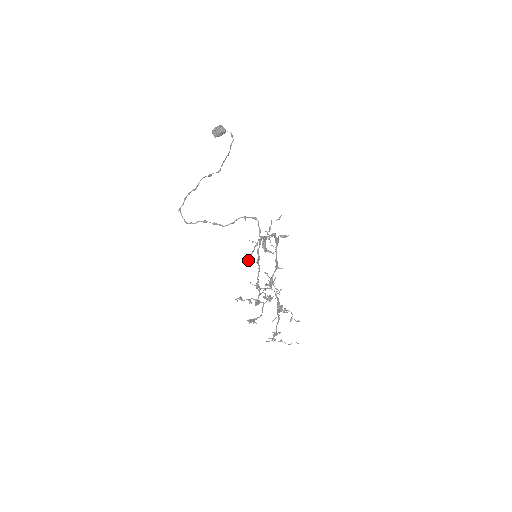
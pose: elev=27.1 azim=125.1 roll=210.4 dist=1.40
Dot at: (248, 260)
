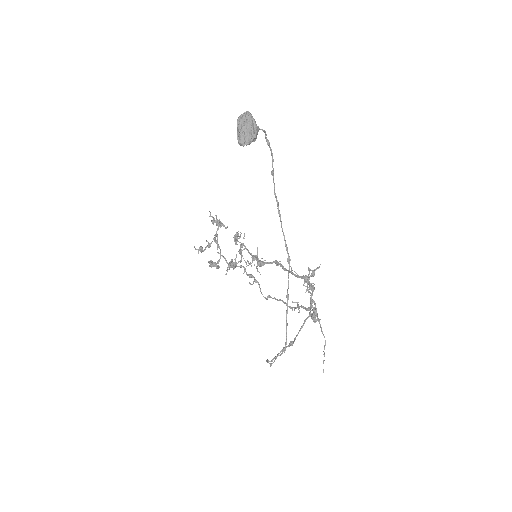
Dot at: occluded
